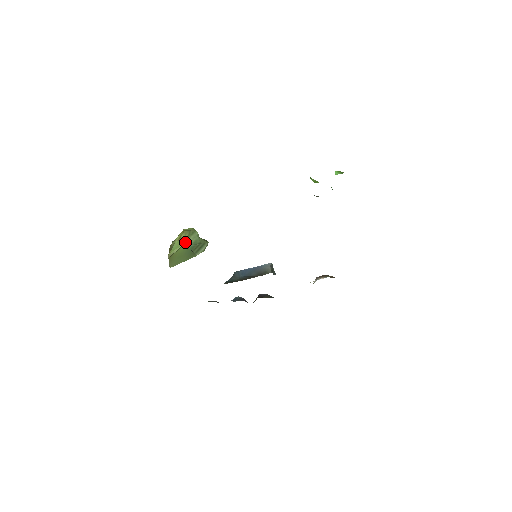
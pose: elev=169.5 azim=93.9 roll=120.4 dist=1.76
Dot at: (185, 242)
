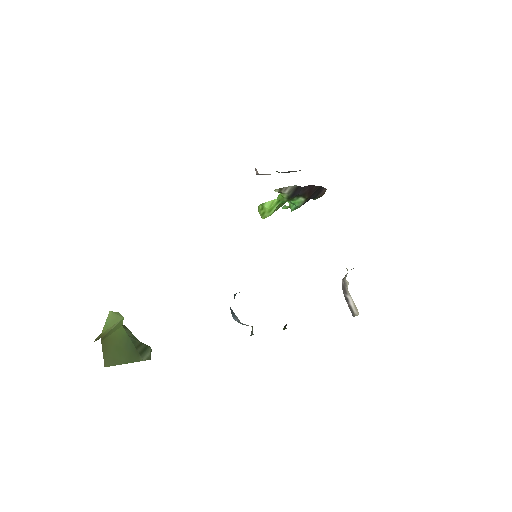
Dot at: occluded
